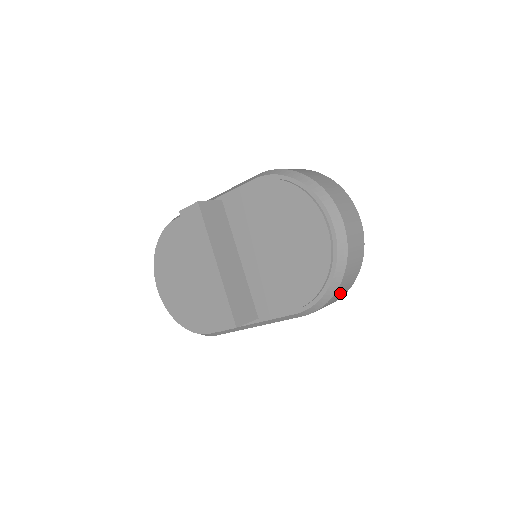
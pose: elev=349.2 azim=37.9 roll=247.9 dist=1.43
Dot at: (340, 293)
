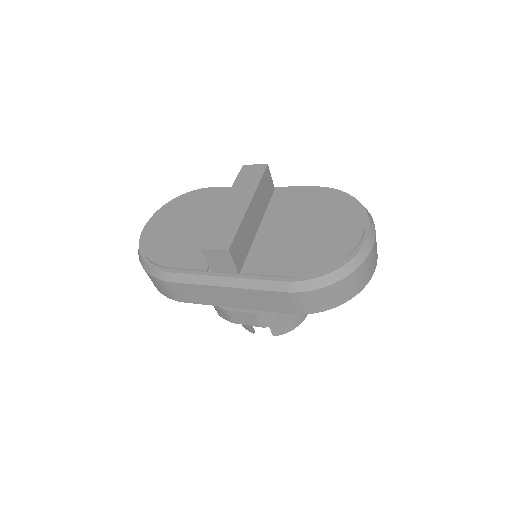
Dot at: (330, 296)
